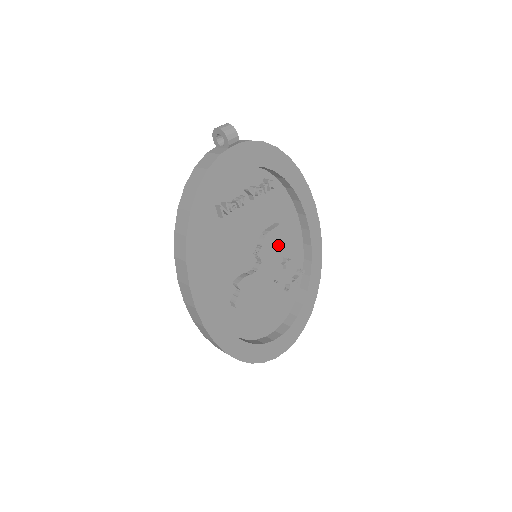
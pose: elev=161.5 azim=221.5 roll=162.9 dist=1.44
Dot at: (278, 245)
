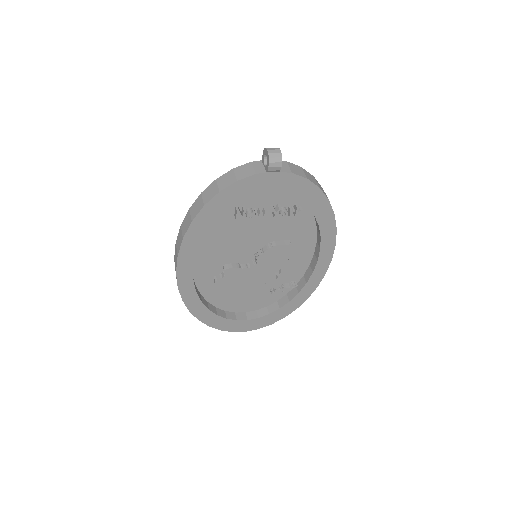
Dot at: (280, 258)
